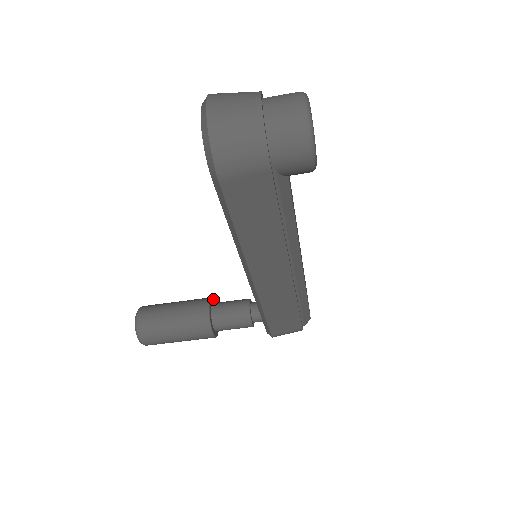
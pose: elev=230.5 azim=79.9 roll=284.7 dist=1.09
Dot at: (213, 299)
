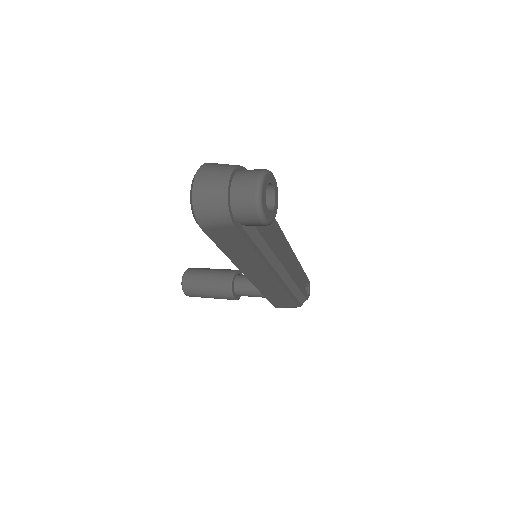
Dot at: (239, 271)
